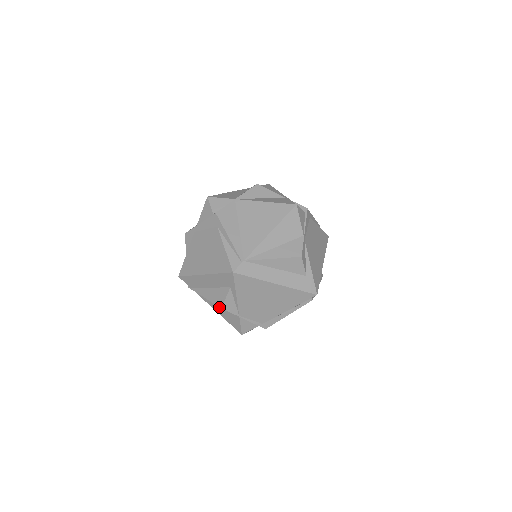
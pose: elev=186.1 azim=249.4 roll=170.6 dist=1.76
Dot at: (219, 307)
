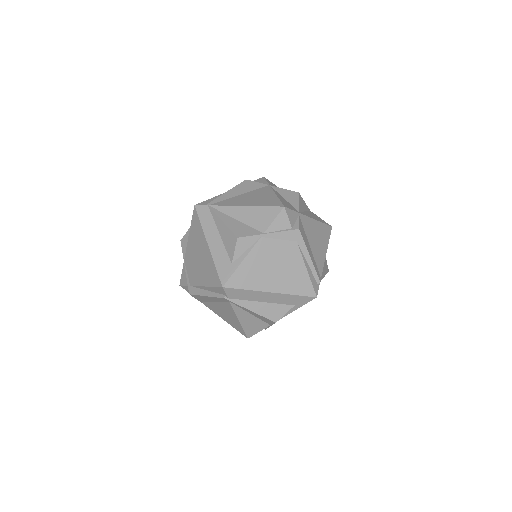
Dot at: occluded
